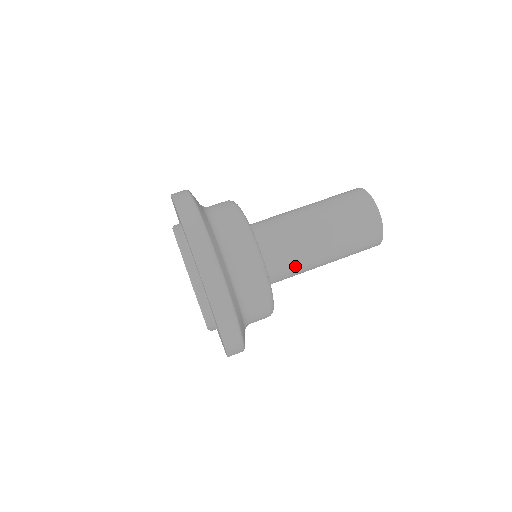
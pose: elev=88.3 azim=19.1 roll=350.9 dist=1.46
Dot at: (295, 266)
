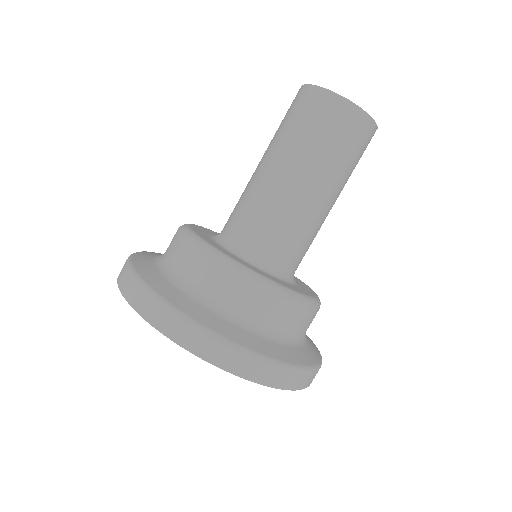
Dot at: (311, 243)
